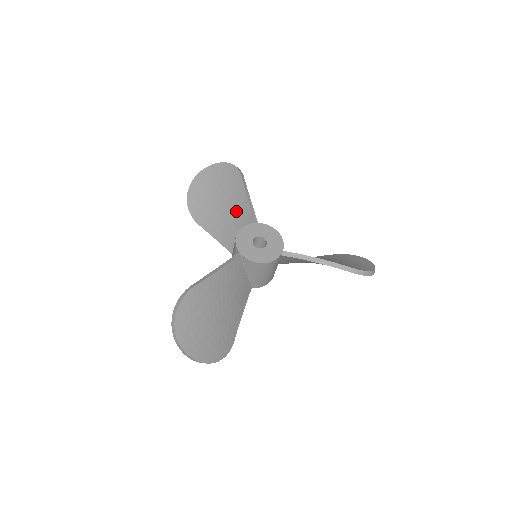
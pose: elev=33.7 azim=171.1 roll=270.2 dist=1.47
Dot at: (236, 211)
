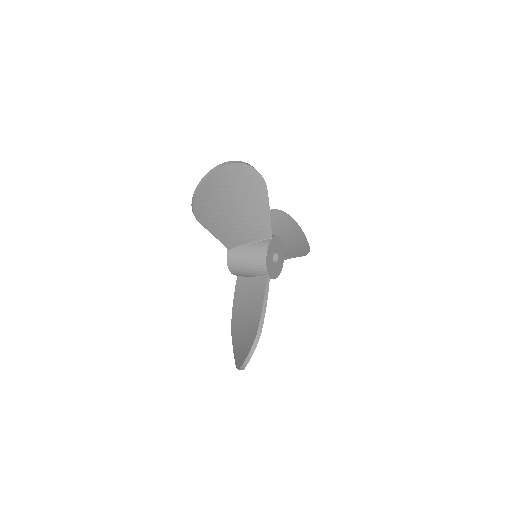
Dot at: (252, 221)
